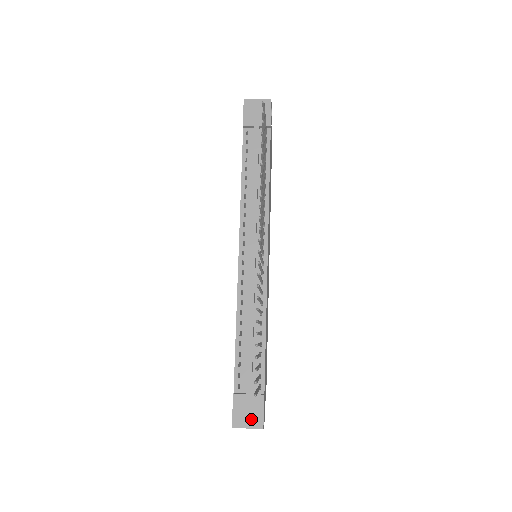
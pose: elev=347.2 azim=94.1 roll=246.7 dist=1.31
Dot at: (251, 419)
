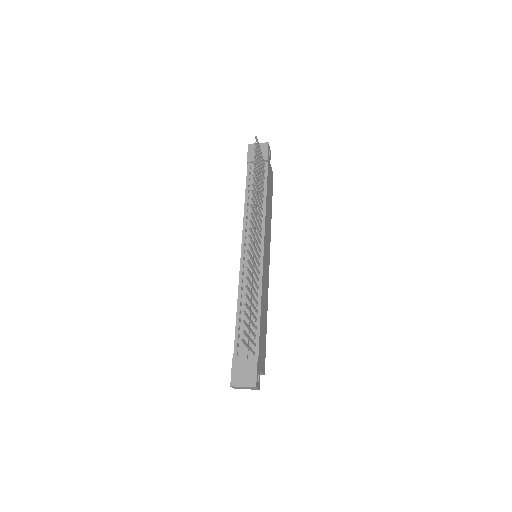
Dot at: (246, 379)
